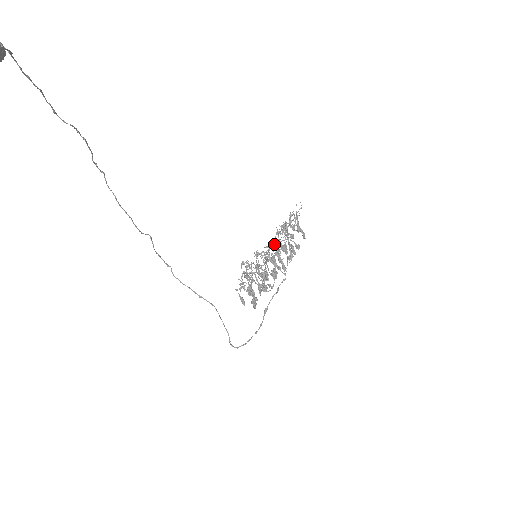
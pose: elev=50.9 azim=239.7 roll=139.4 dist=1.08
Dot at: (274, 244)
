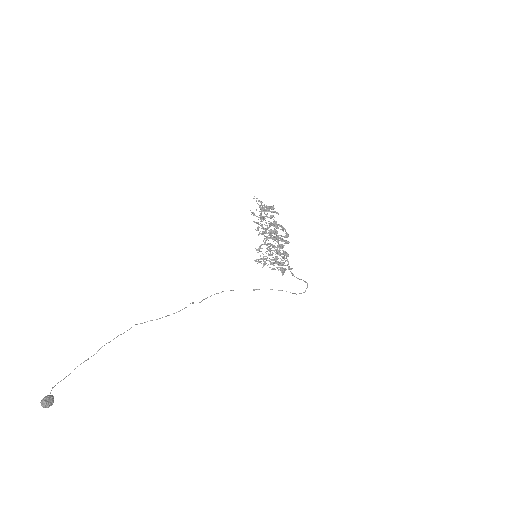
Dot at: (265, 232)
